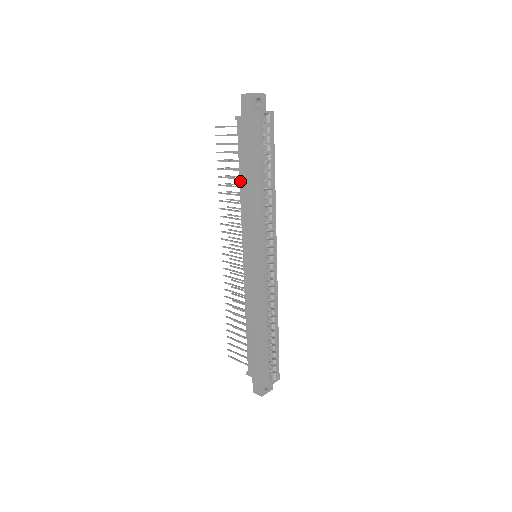
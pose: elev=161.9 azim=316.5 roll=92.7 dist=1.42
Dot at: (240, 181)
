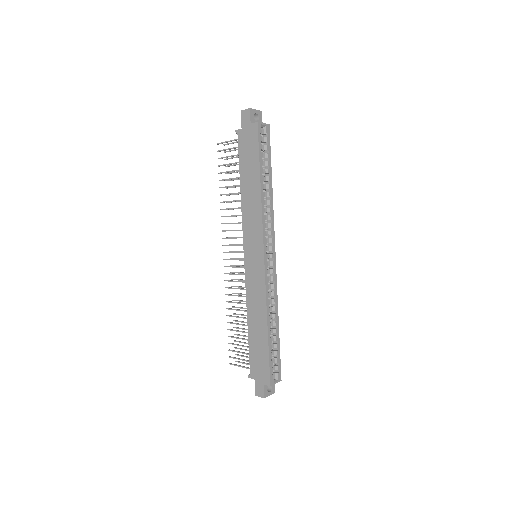
Dot at: (241, 186)
